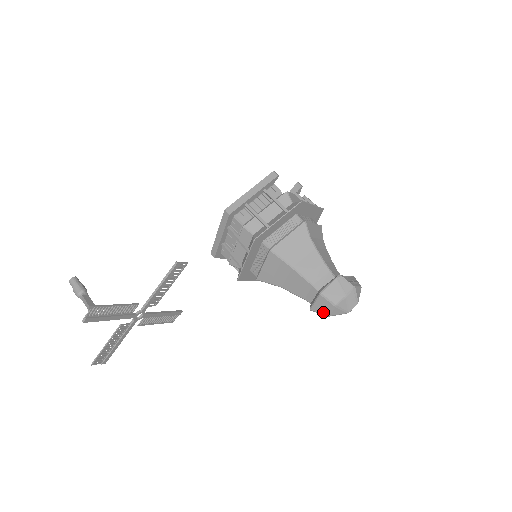
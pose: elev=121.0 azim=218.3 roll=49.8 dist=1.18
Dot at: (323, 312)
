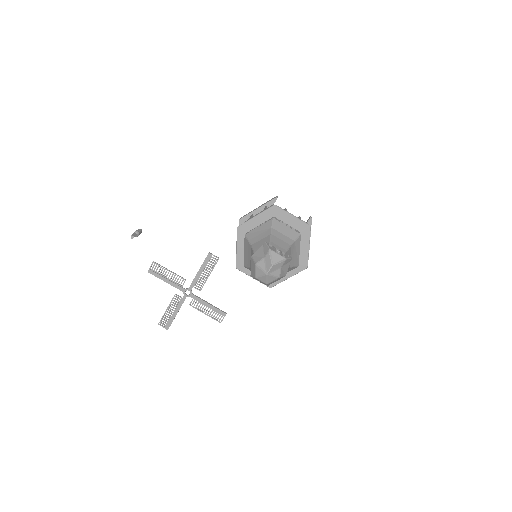
Dot at: (253, 274)
